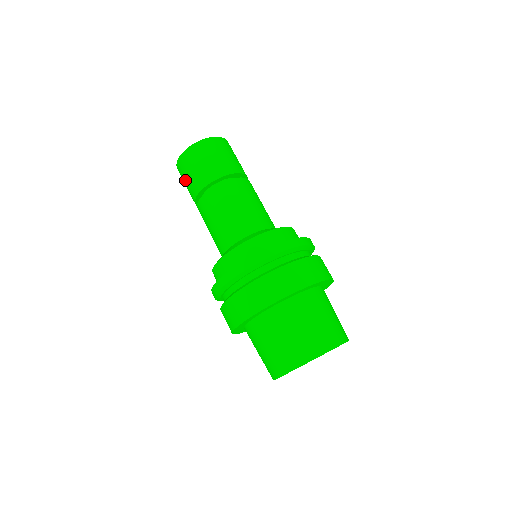
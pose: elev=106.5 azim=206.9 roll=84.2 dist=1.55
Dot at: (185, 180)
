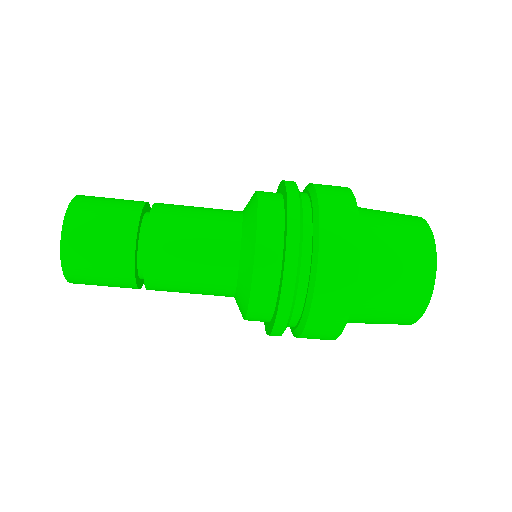
Dot at: (98, 281)
